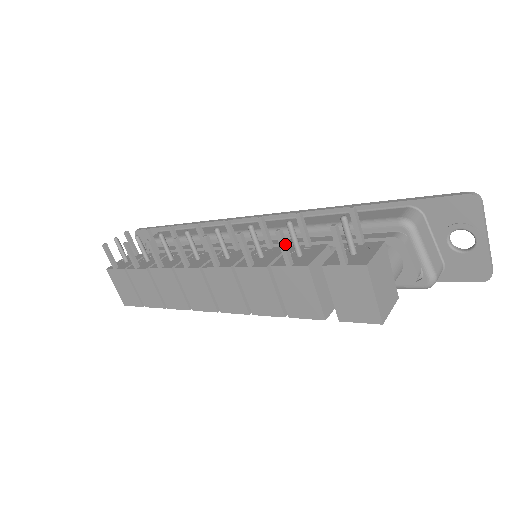
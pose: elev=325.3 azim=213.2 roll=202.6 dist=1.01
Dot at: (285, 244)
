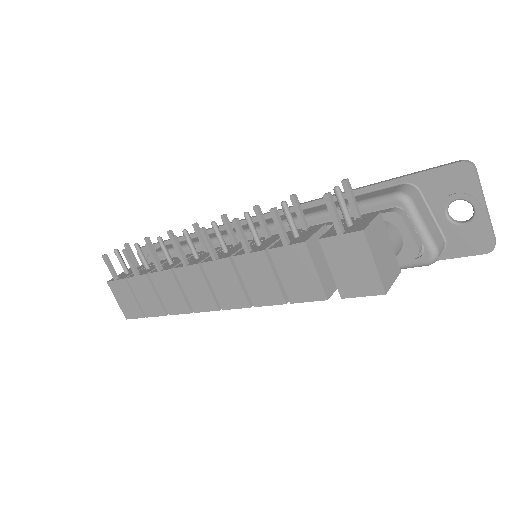
Dot at: (280, 223)
